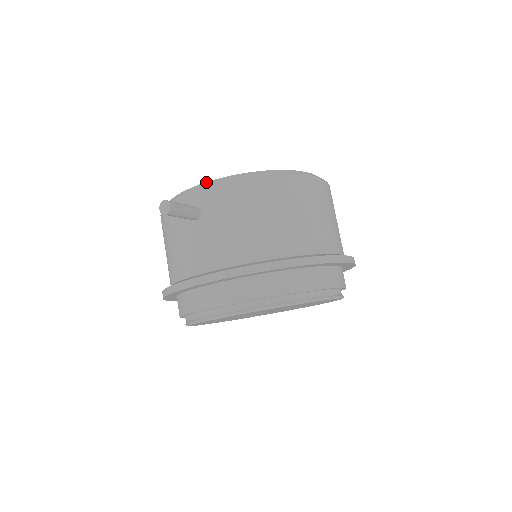
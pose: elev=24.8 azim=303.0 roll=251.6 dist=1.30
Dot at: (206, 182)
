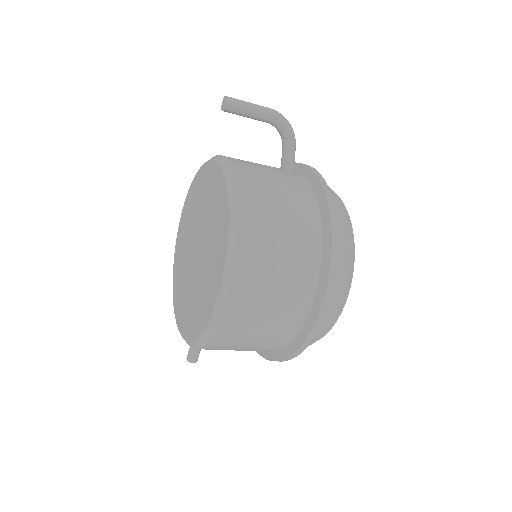
Dot at: (179, 331)
